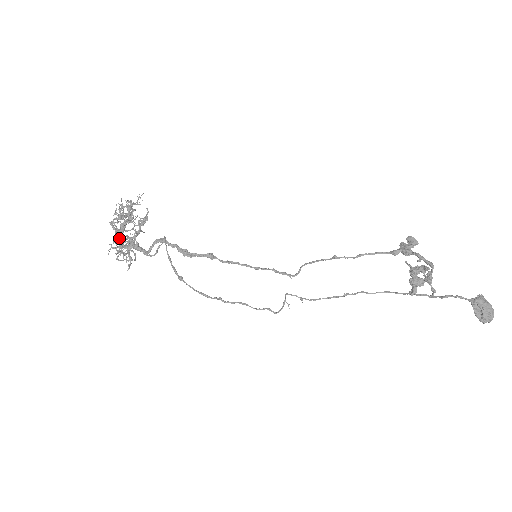
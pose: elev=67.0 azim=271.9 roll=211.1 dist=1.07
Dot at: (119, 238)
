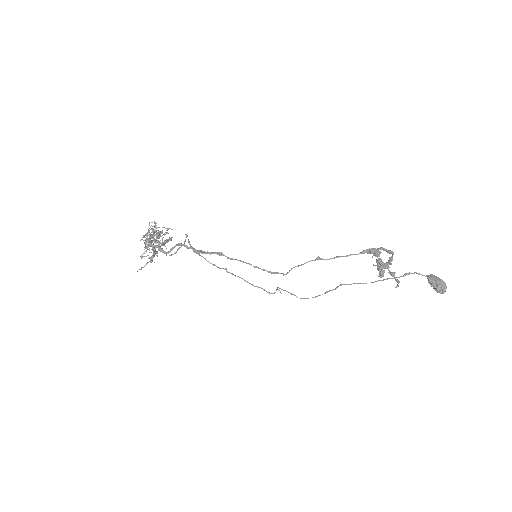
Dot at: (149, 239)
